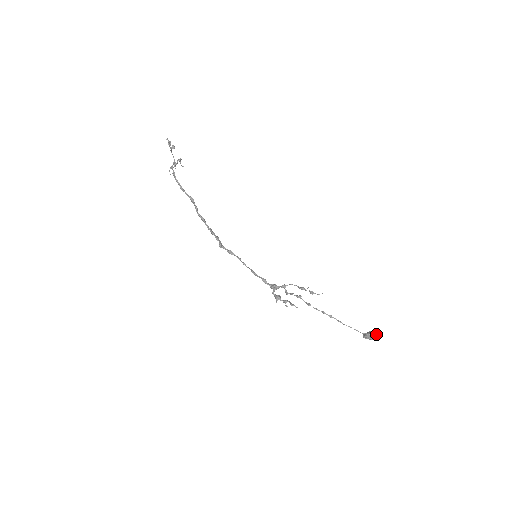
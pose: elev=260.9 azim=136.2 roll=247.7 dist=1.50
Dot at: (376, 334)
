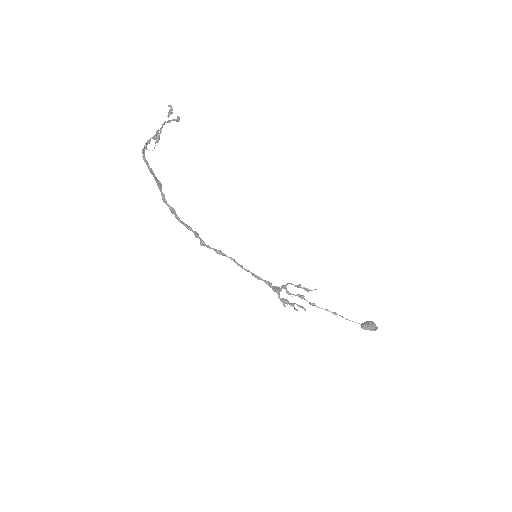
Dot at: (374, 324)
